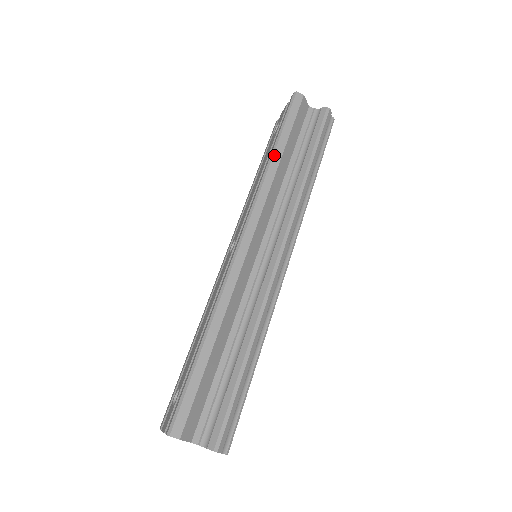
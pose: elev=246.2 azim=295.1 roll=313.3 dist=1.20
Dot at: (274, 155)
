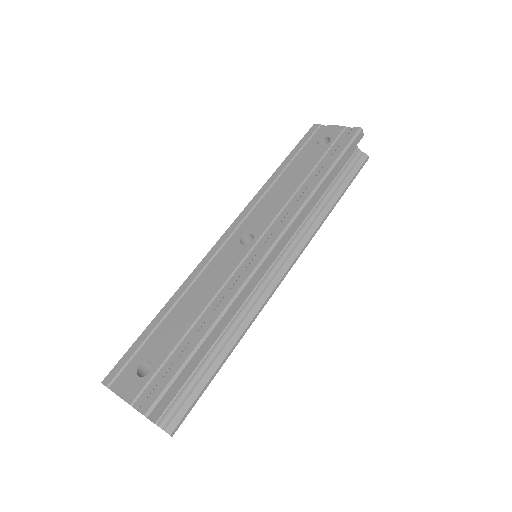
Dot at: (324, 181)
